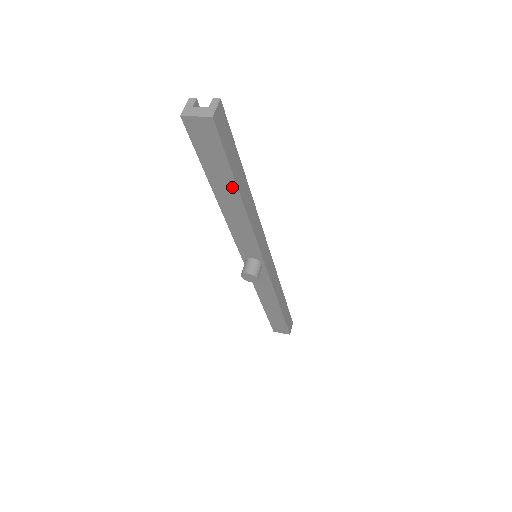
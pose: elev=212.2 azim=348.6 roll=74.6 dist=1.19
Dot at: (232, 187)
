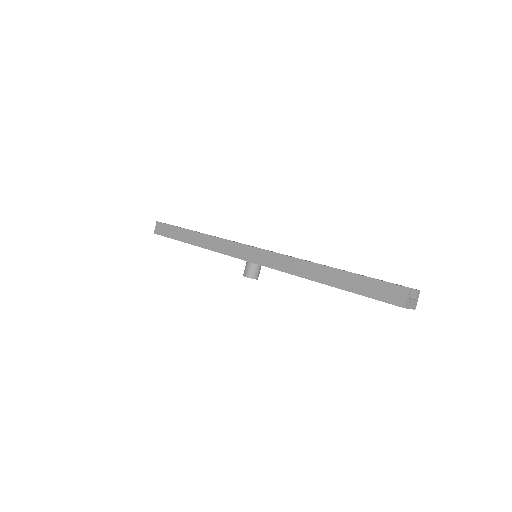
Dot at: occluded
